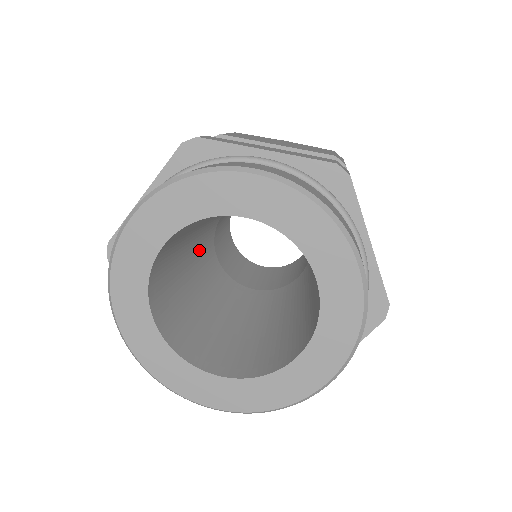
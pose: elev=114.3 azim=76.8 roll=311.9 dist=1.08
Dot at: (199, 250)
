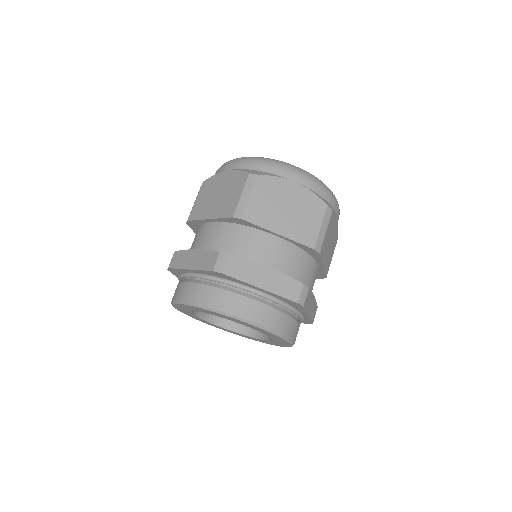
Dot at: occluded
